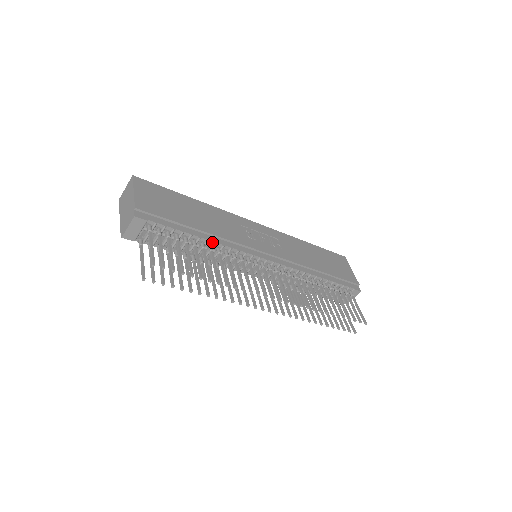
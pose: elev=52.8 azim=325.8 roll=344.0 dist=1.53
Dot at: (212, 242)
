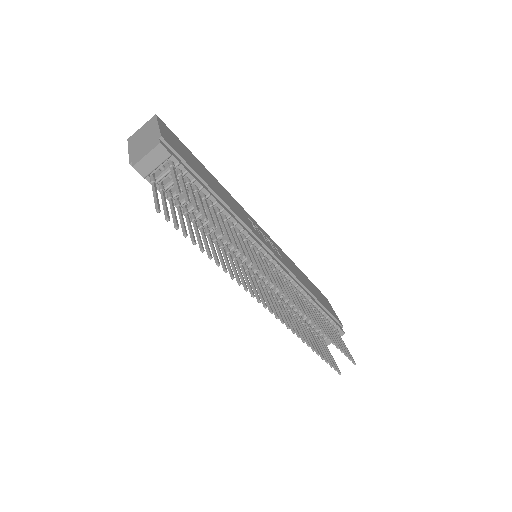
Dot at: (227, 213)
